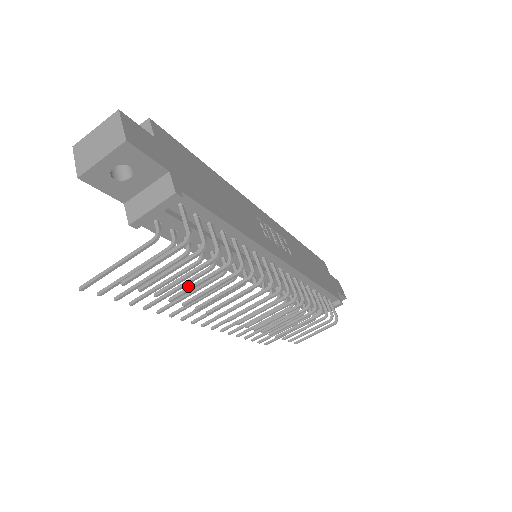
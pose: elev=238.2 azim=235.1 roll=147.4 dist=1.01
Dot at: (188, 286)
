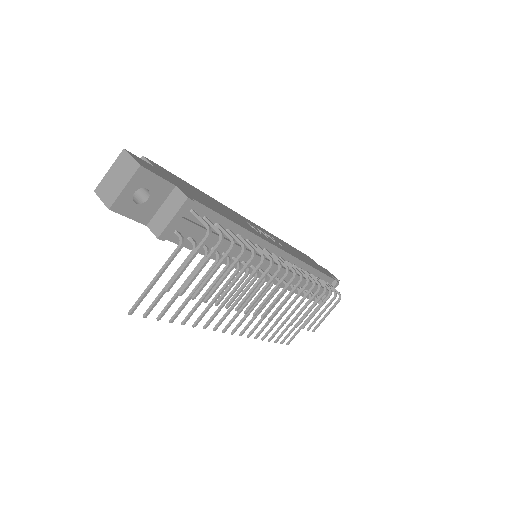
Dot at: (216, 283)
